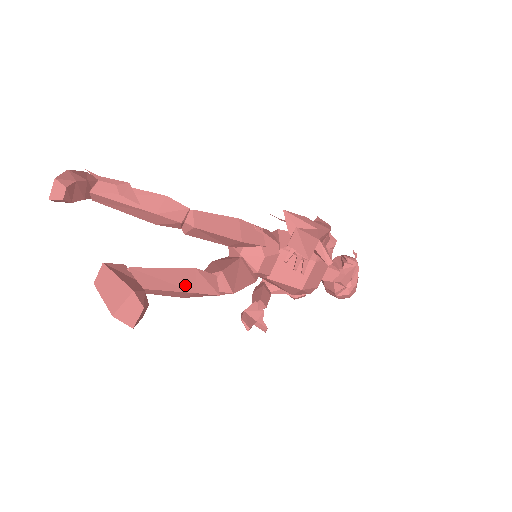
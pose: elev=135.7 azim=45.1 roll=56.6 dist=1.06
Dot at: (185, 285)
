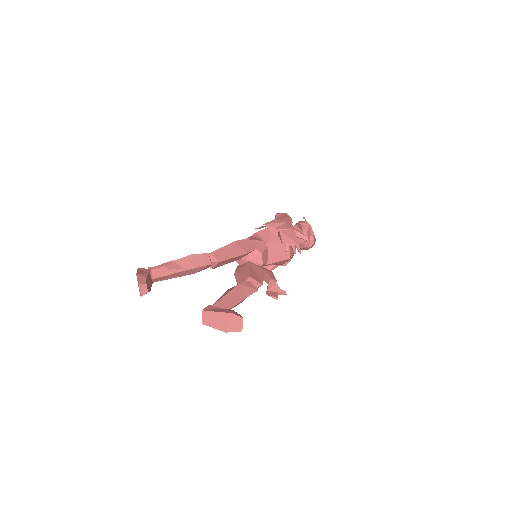
Dot at: (241, 296)
